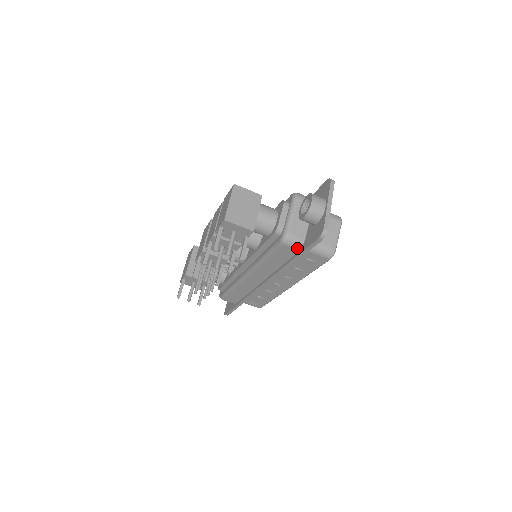
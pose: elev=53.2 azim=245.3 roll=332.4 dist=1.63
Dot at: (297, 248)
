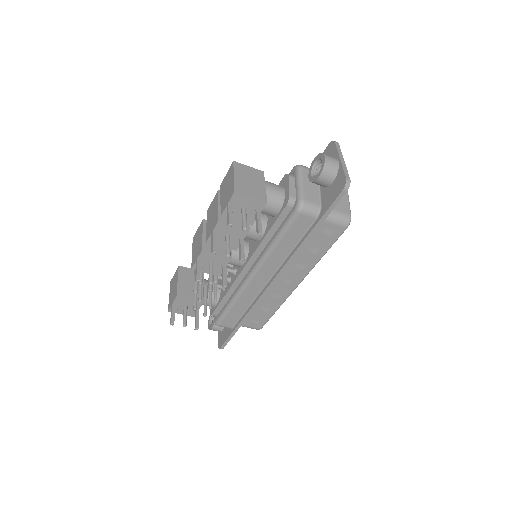
Dot at: (314, 216)
